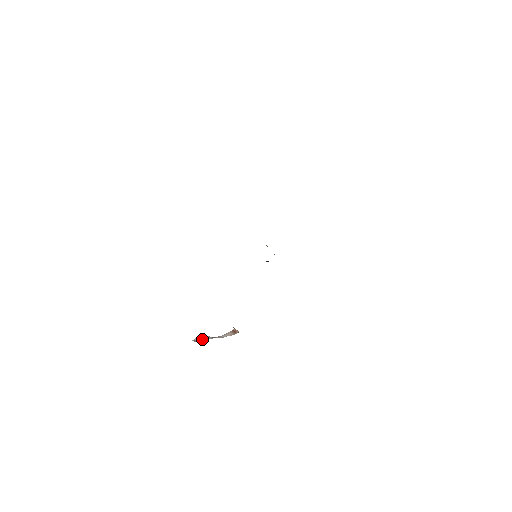
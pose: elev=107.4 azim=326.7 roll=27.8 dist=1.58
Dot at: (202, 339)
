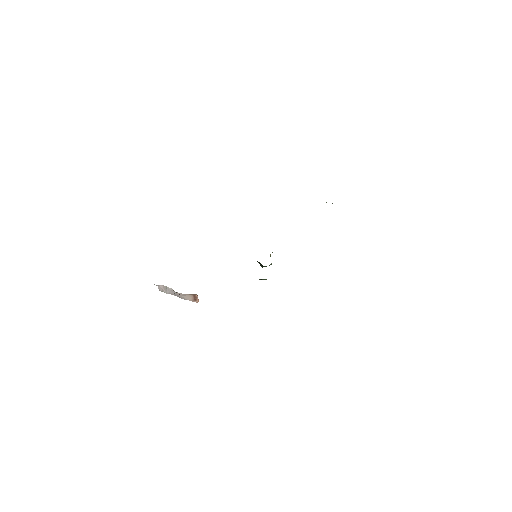
Dot at: (166, 290)
